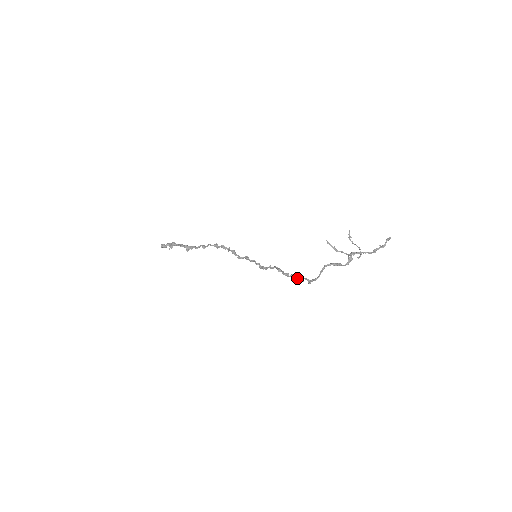
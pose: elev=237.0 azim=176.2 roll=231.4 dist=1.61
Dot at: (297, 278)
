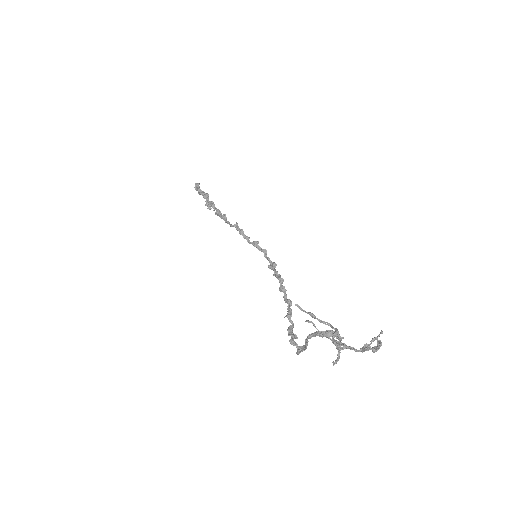
Dot at: (290, 327)
